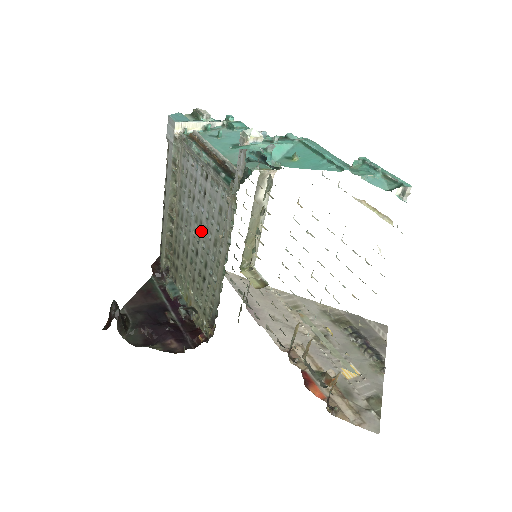
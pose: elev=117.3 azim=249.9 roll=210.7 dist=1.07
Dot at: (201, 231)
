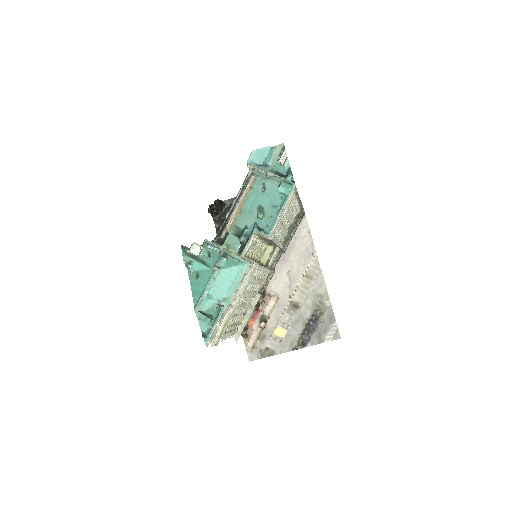
Dot at: occluded
